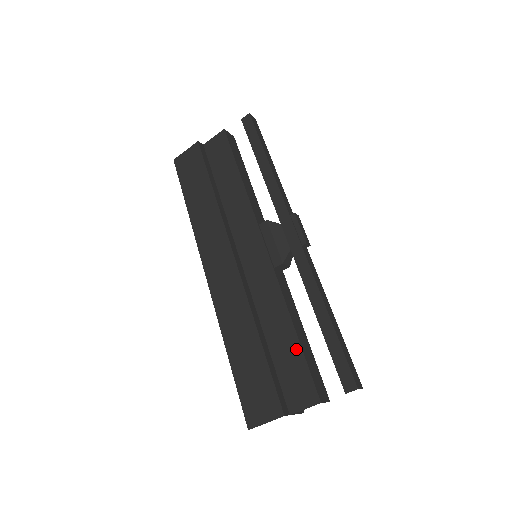
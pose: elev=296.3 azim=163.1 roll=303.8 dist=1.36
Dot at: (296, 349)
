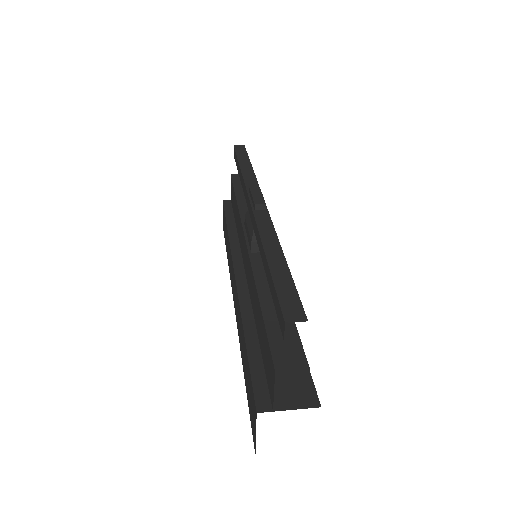
Dot at: (262, 322)
